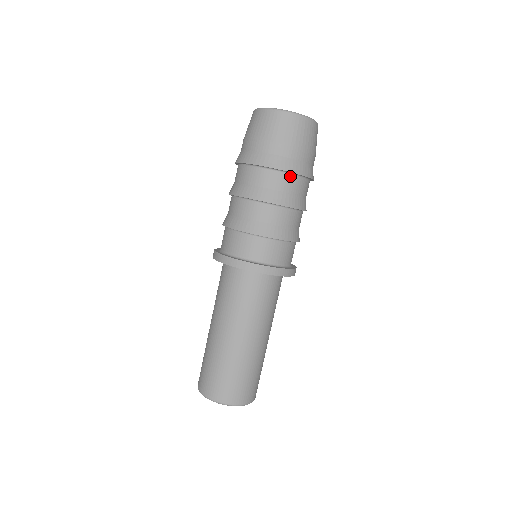
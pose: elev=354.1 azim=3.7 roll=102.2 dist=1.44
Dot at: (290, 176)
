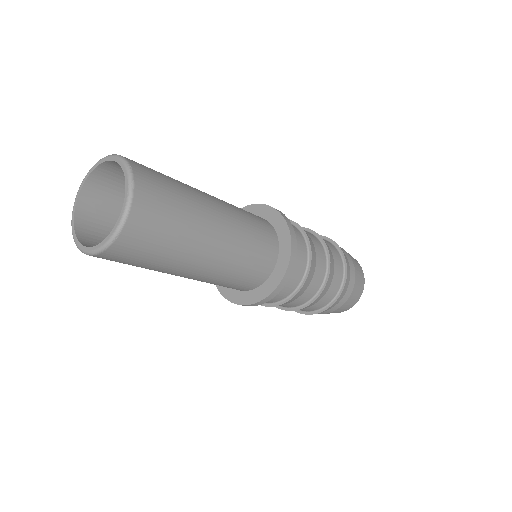
Dot at: (342, 273)
